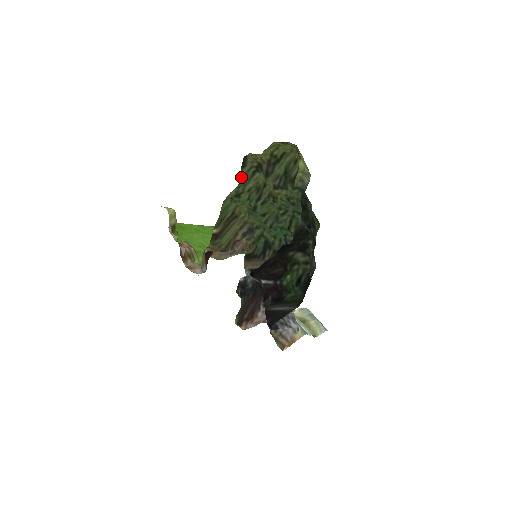
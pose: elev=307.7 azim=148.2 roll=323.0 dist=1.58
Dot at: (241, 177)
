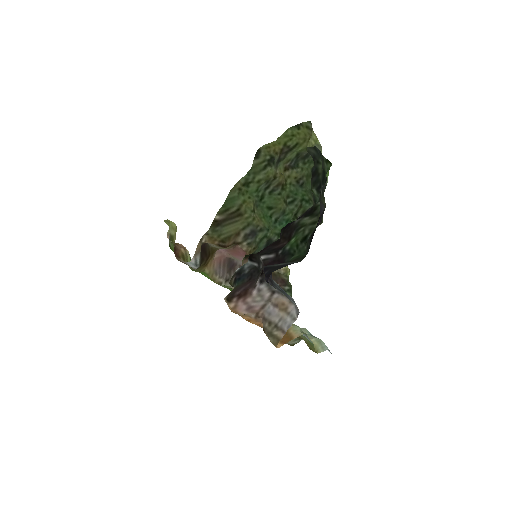
Dot at: (253, 165)
